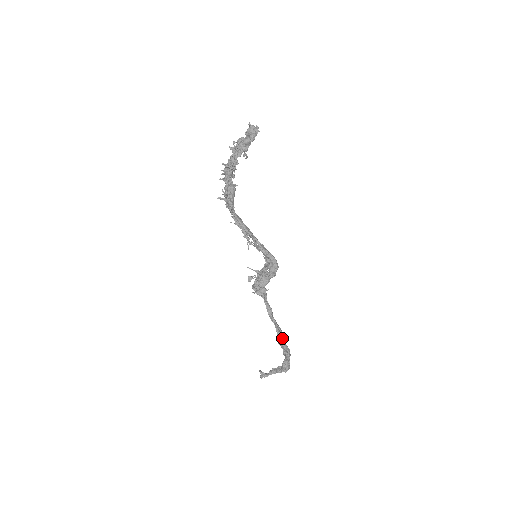
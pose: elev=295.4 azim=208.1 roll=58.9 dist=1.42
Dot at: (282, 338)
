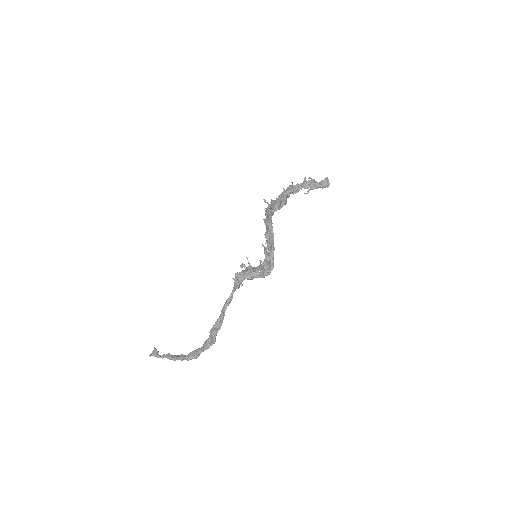
Dot at: (218, 329)
